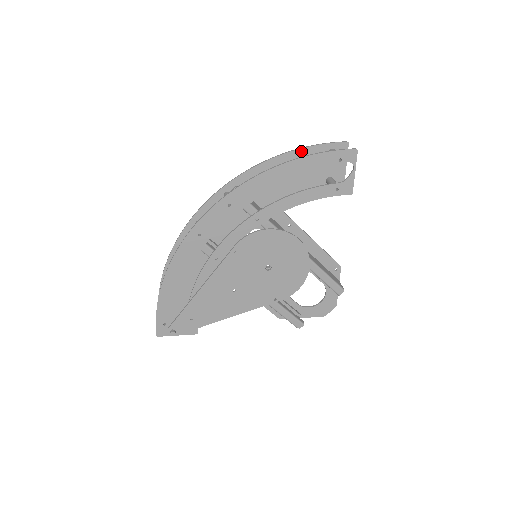
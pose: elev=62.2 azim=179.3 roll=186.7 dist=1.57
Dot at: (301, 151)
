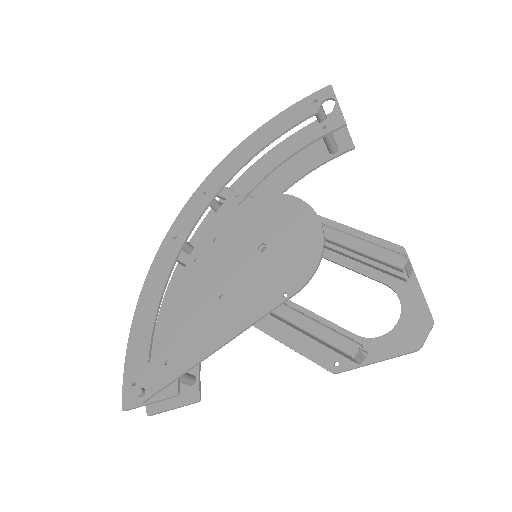
Dot at: (289, 139)
